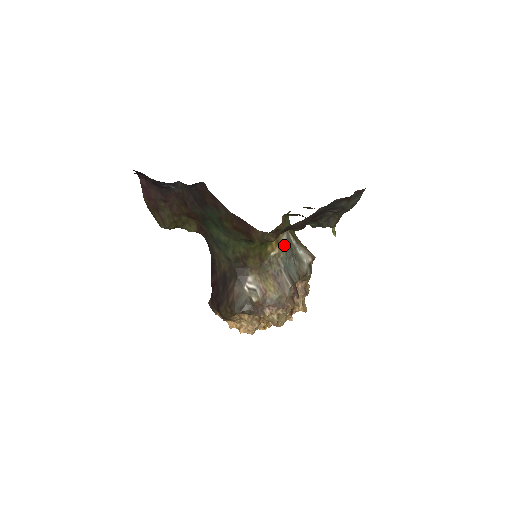
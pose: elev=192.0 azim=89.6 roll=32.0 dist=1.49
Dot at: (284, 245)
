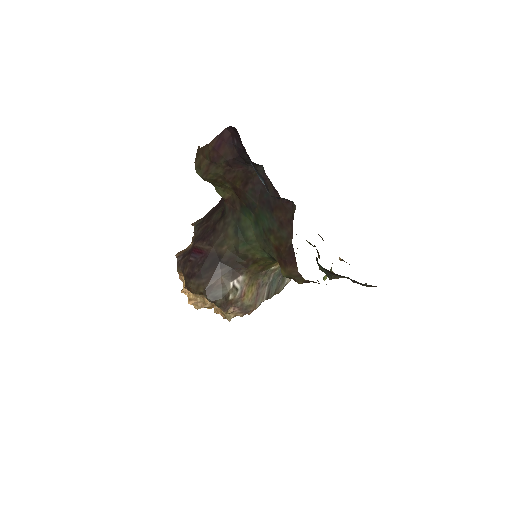
Dot at: occluded
